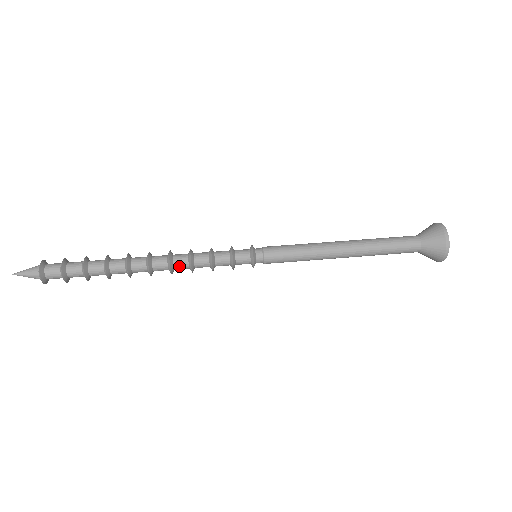
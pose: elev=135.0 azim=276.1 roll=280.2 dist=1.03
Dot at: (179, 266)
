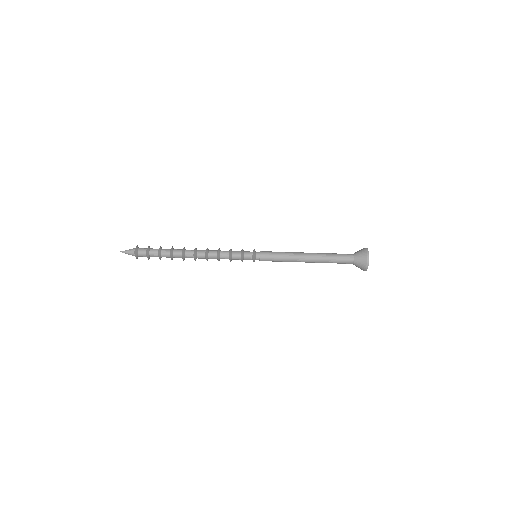
Dot at: occluded
